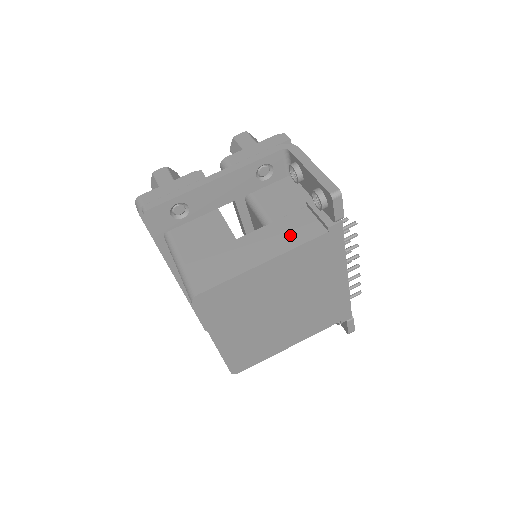
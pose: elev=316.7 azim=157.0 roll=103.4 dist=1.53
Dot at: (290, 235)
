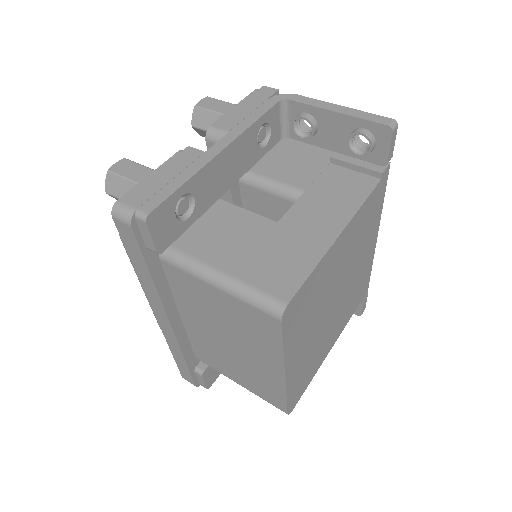
Dot at: (341, 196)
